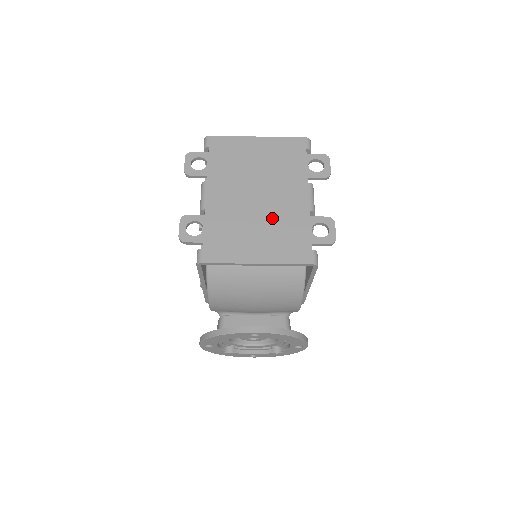
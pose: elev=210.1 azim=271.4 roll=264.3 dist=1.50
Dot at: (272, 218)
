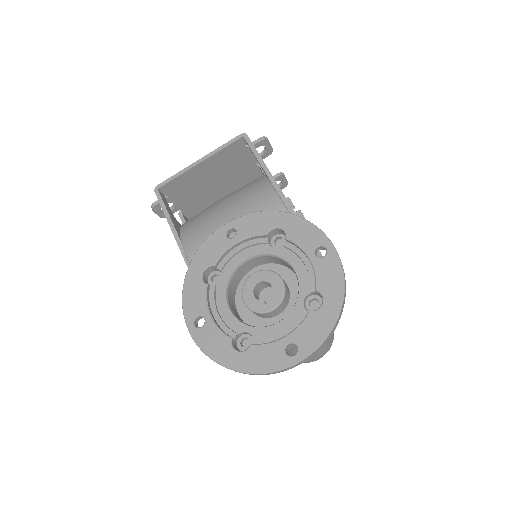
Dot at: (226, 176)
